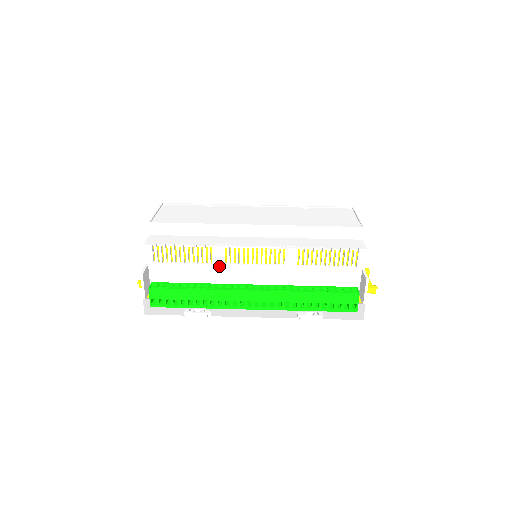
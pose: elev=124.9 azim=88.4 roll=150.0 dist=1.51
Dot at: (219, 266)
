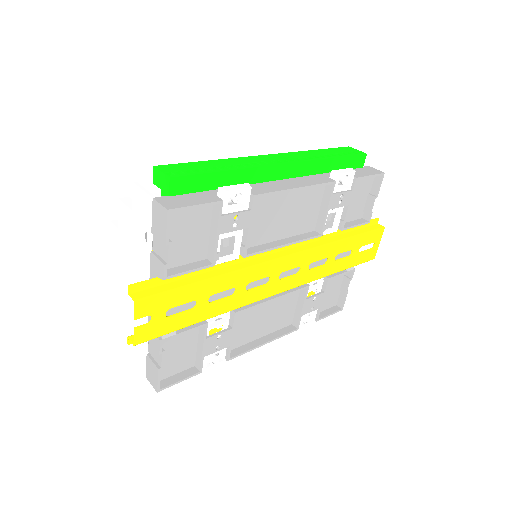
Dot at: occluded
